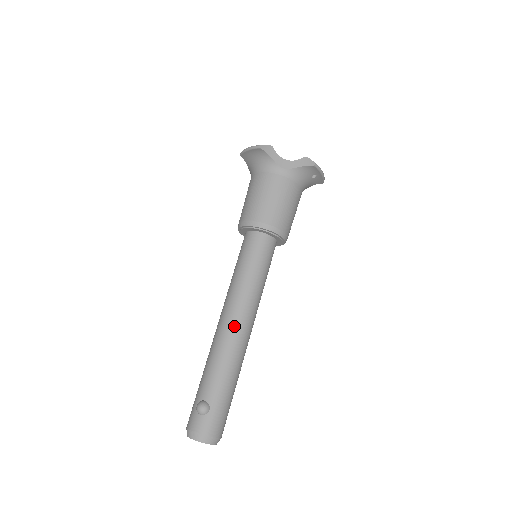
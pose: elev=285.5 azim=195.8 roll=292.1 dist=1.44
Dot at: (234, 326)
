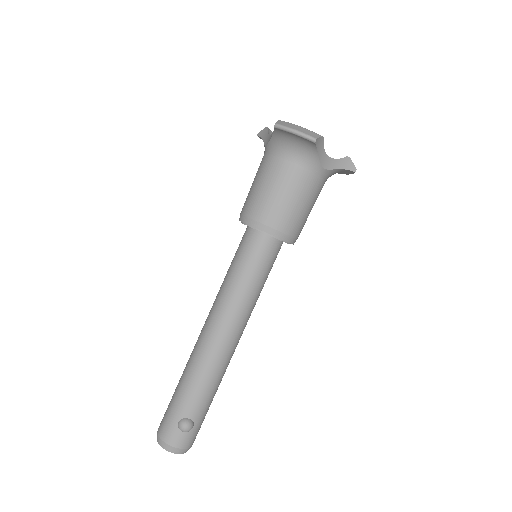
Dot at: (230, 344)
